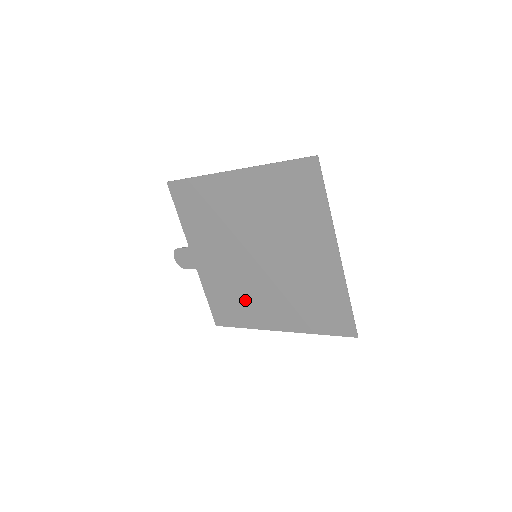
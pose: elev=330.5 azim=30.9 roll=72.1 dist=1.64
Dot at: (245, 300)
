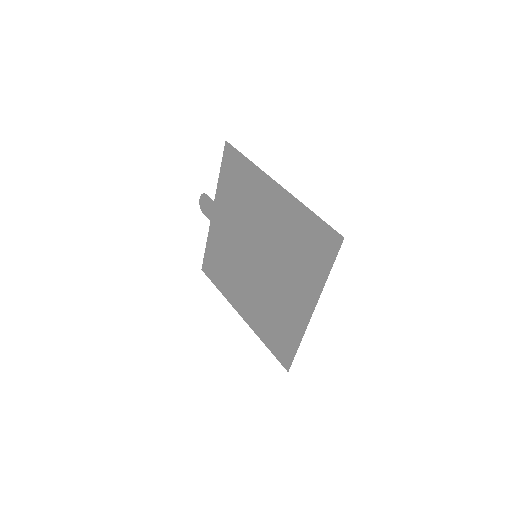
Dot at: (231, 275)
